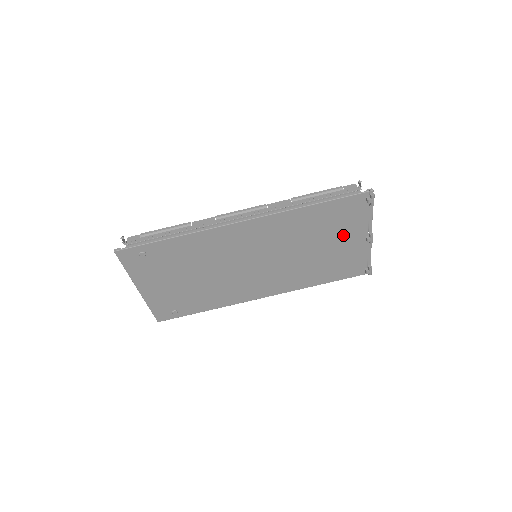
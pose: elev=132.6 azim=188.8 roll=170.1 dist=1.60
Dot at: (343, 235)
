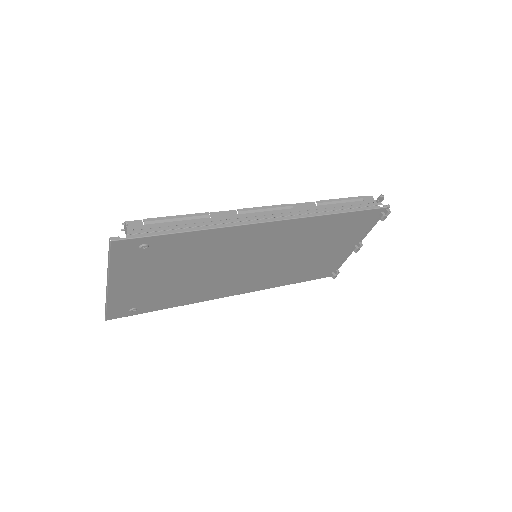
Dot at: (339, 243)
